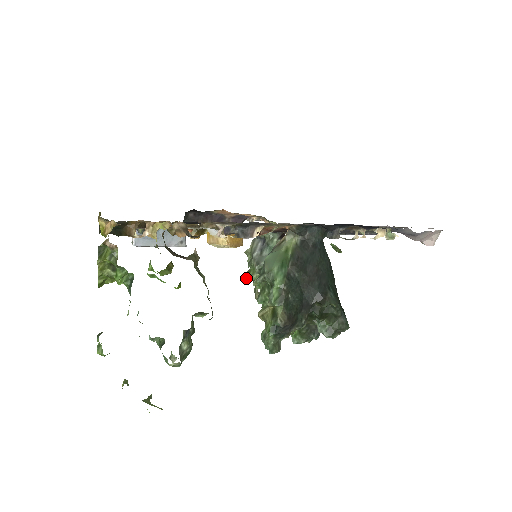
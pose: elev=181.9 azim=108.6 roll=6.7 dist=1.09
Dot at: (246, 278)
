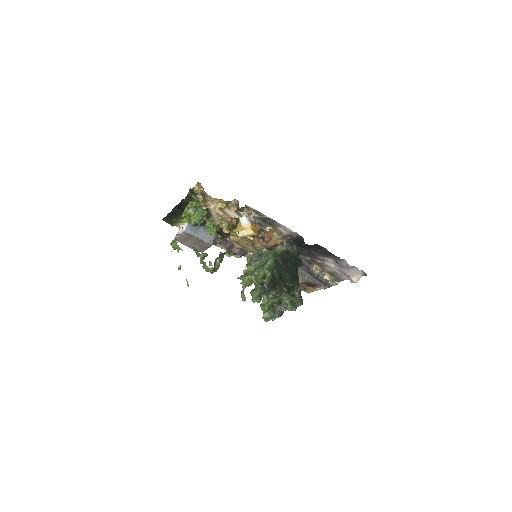
Dot at: (240, 278)
